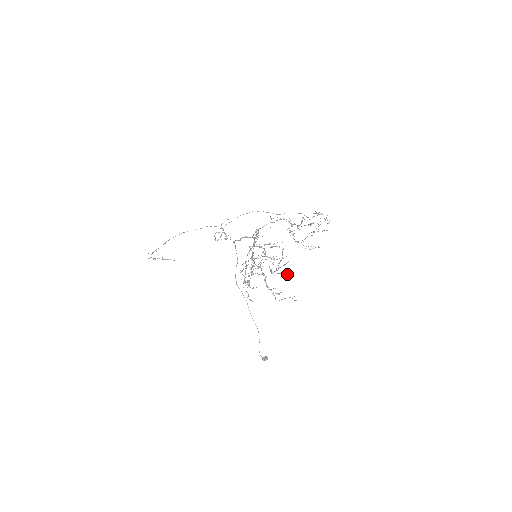
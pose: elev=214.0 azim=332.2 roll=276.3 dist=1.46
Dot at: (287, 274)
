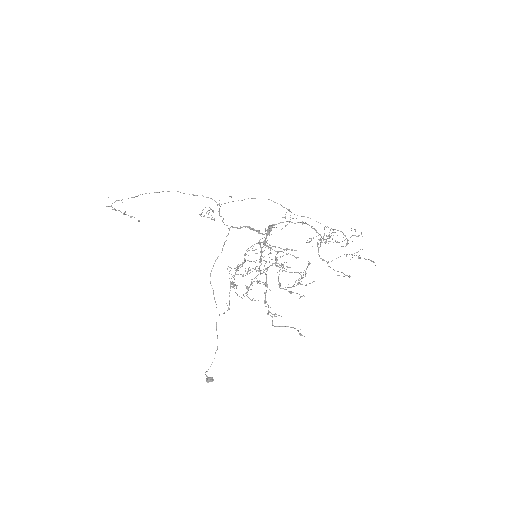
Dot at: (300, 296)
